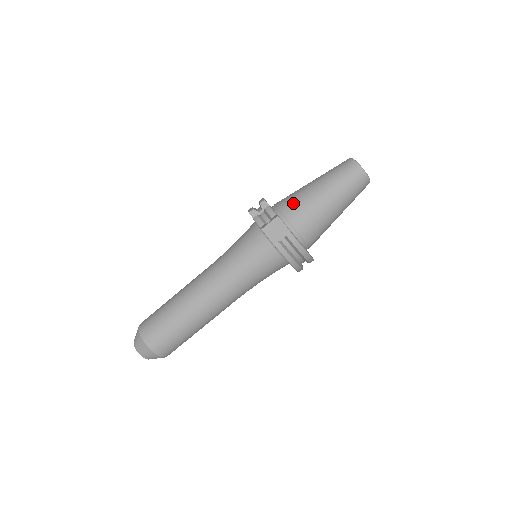
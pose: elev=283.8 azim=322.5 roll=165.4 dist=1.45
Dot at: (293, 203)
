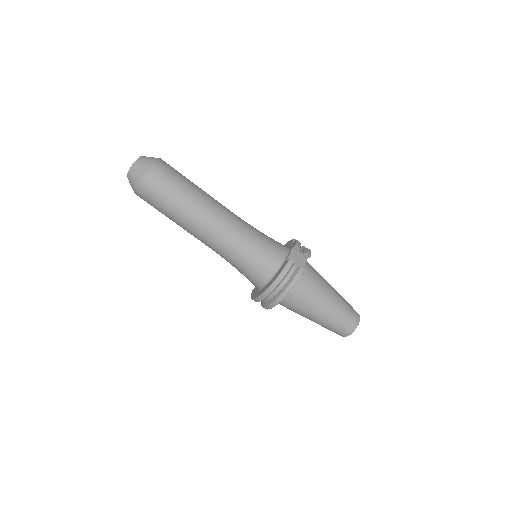
Dot at: (317, 272)
